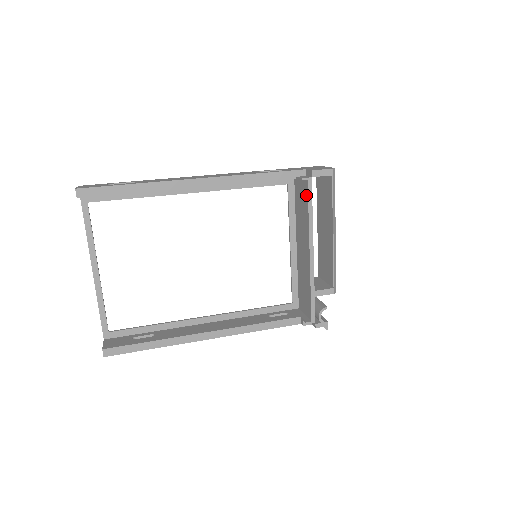
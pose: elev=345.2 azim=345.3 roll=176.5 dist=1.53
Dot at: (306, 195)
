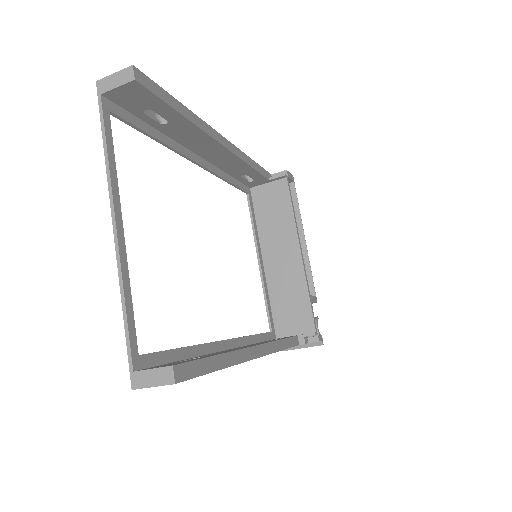
Dot at: (285, 193)
